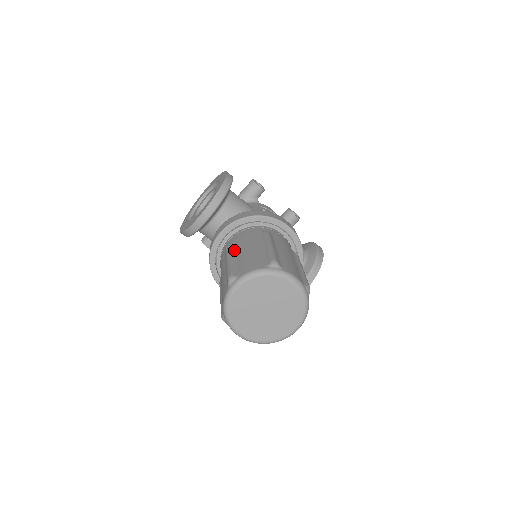
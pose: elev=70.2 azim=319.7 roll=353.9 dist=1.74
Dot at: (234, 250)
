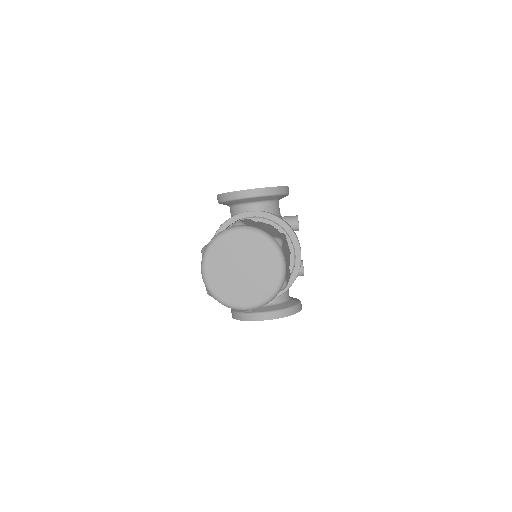
Dot at: (253, 222)
